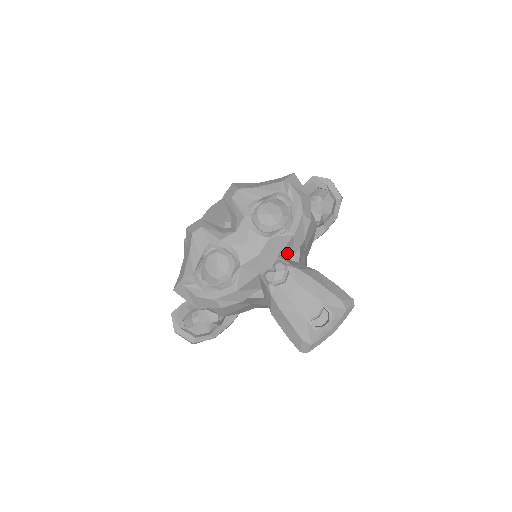
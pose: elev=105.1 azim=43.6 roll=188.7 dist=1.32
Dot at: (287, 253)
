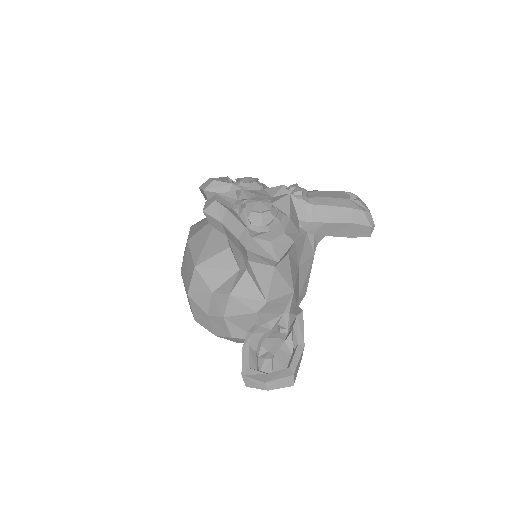
Dot at: occluded
